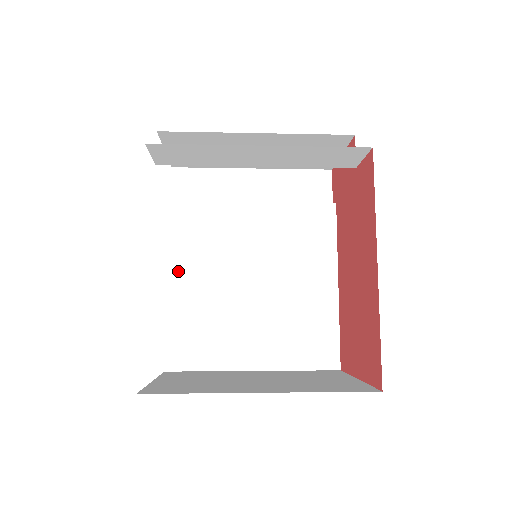
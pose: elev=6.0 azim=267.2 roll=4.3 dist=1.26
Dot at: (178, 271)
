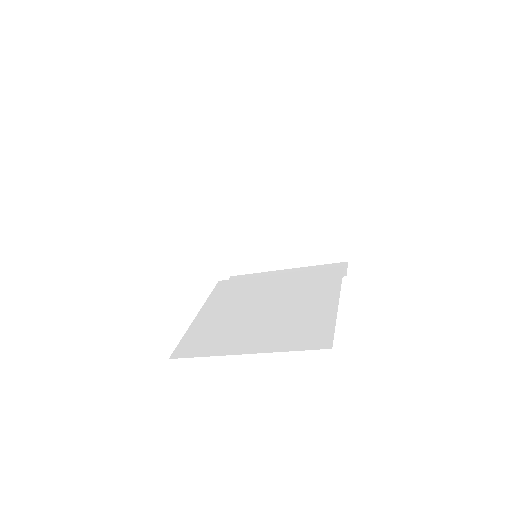
Dot at: (209, 308)
